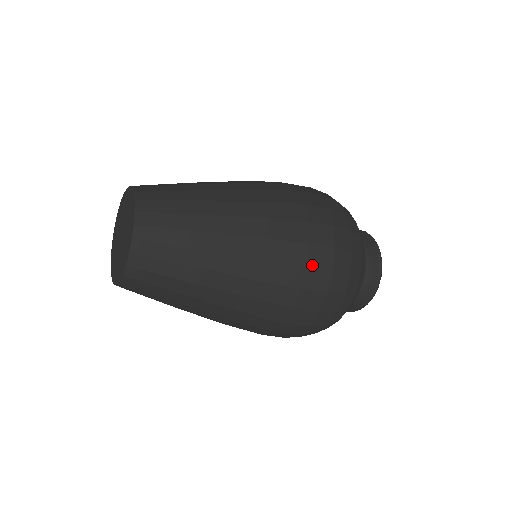
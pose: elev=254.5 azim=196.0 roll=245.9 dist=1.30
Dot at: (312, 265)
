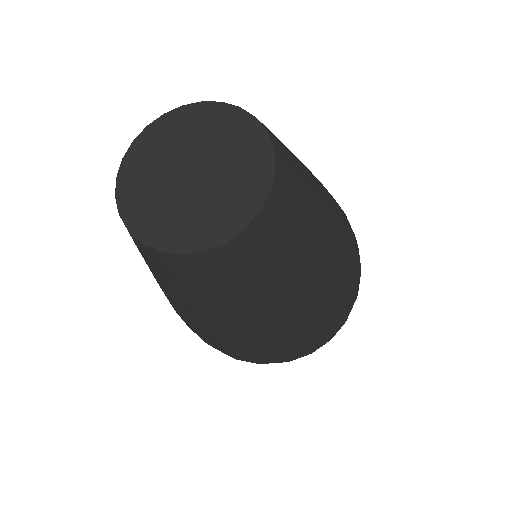
Dot at: (306, 347)
